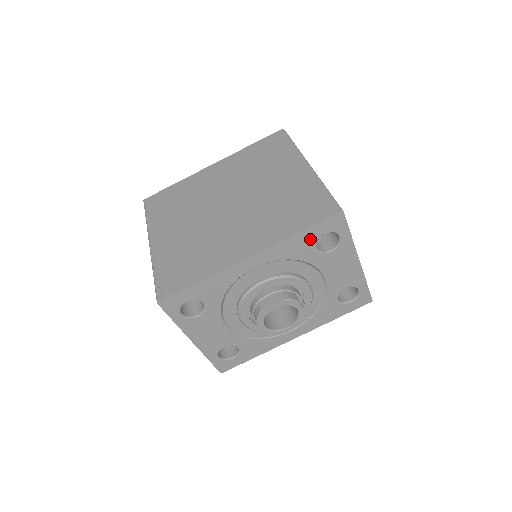
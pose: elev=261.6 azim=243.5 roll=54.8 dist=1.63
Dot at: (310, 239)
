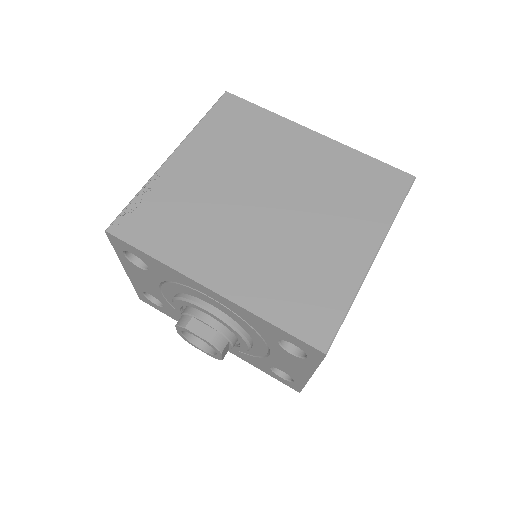
Dot at: (278, 334)
